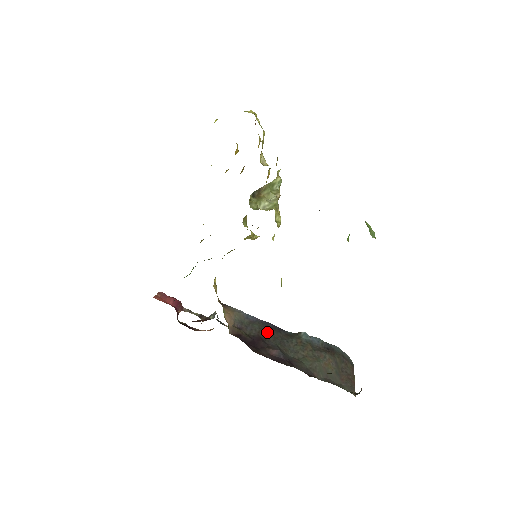
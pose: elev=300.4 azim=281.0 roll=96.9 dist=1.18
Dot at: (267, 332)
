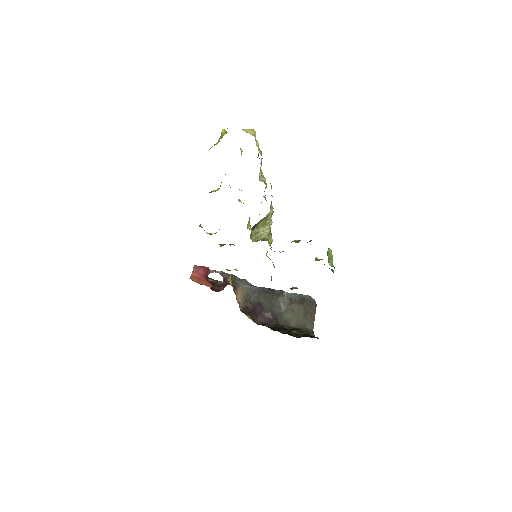
Dot at: (263, 297)
